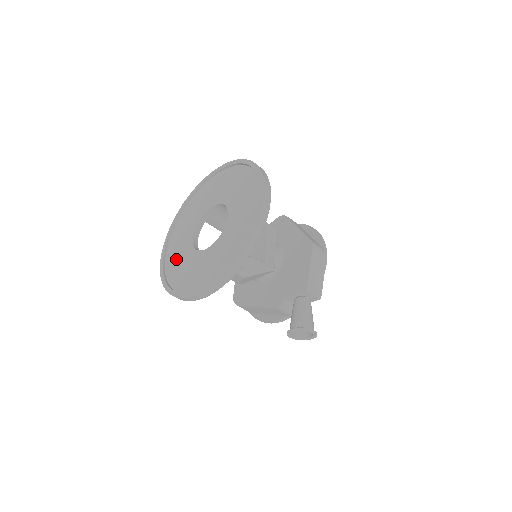
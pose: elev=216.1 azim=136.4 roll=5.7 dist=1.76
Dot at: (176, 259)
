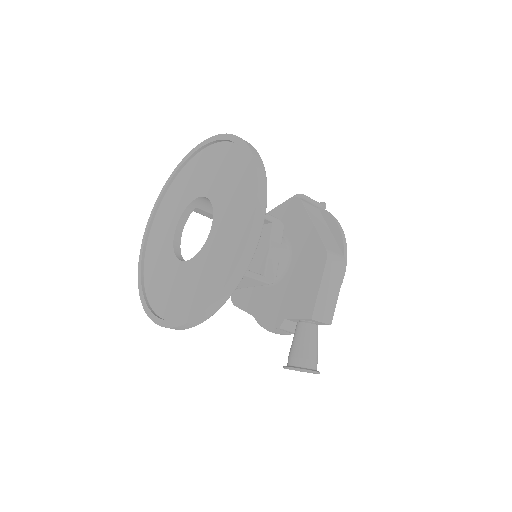
Dot at: (155, 258)
